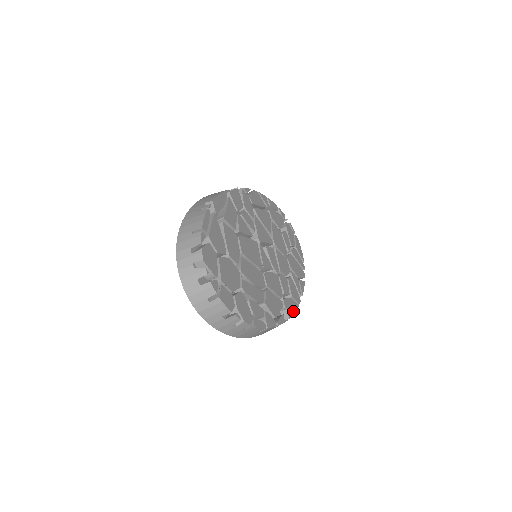
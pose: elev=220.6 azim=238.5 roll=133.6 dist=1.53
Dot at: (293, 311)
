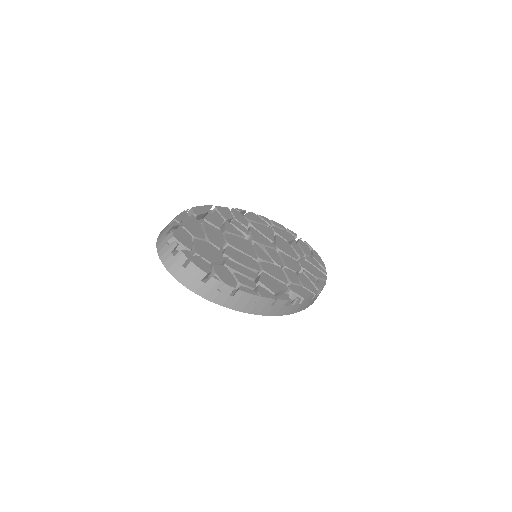
Dot at: (304, 296)
